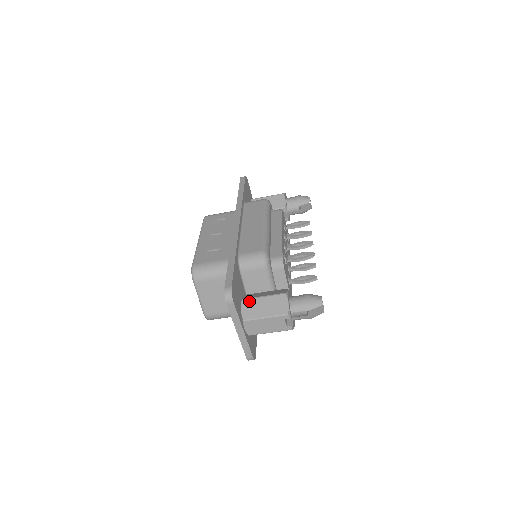
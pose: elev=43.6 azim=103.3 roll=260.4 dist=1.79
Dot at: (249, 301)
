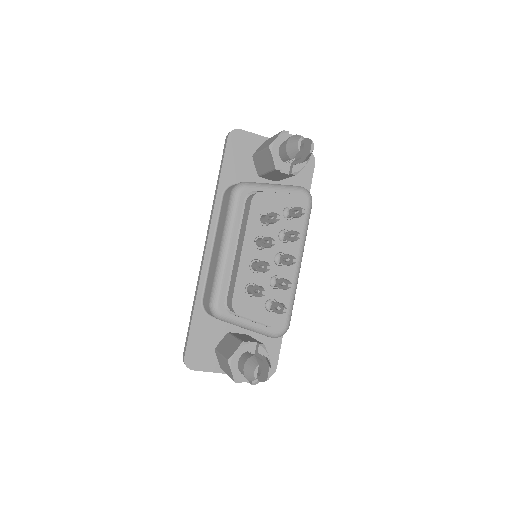
Dot at: (217, 354)
